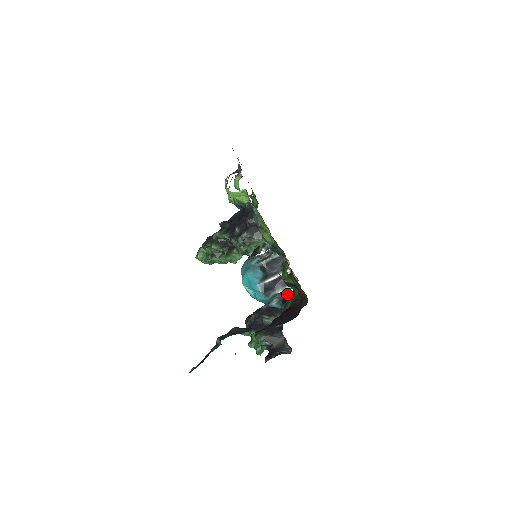
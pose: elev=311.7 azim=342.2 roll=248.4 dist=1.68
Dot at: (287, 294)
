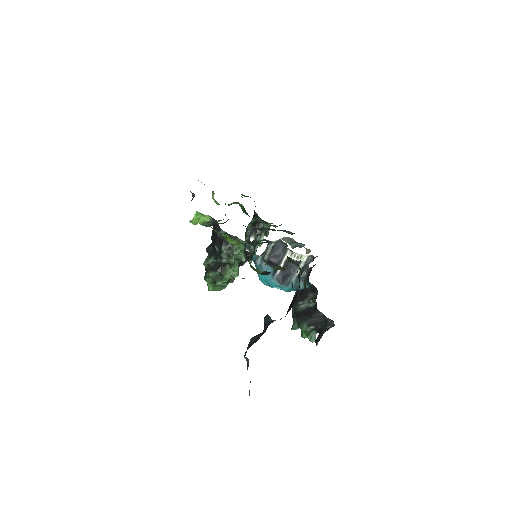
Dot at: (309, 270)
